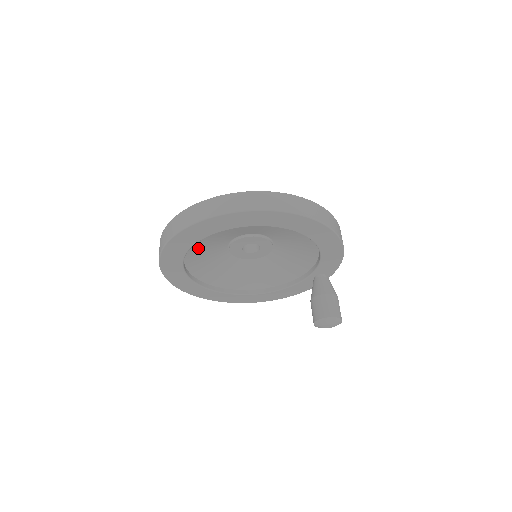
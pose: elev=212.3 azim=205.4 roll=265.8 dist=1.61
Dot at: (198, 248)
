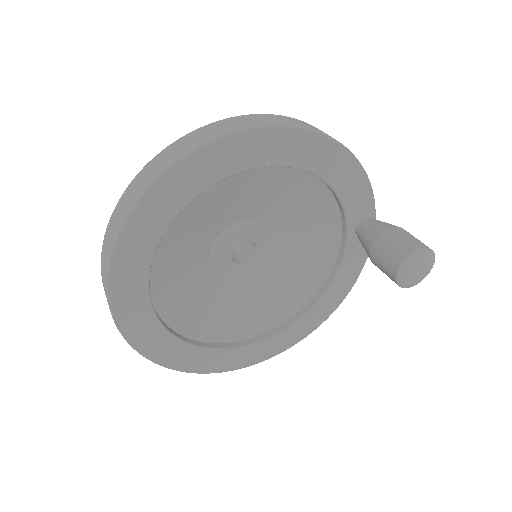
Dot at: (170, 295)
